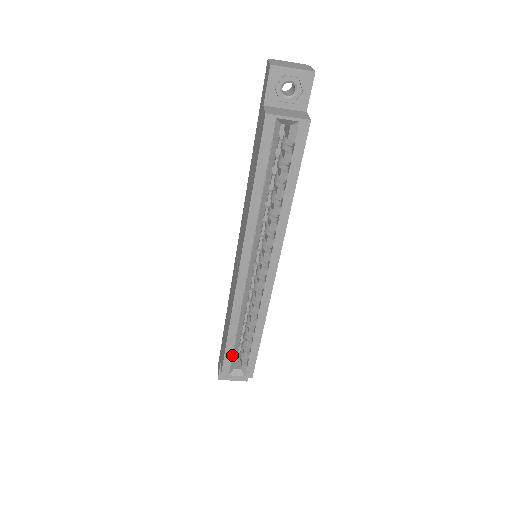
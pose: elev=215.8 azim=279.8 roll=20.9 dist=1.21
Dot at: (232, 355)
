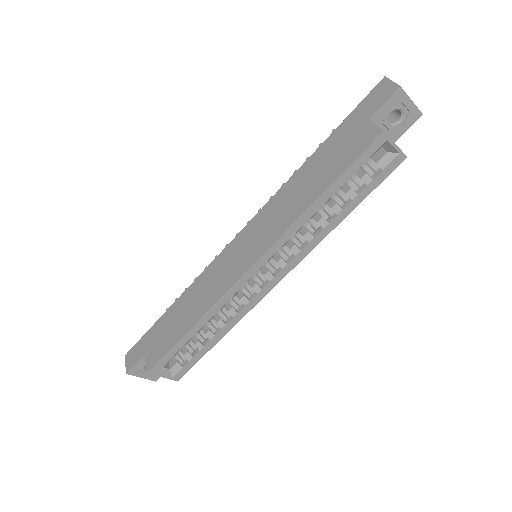
Dot at: (176, 353)
